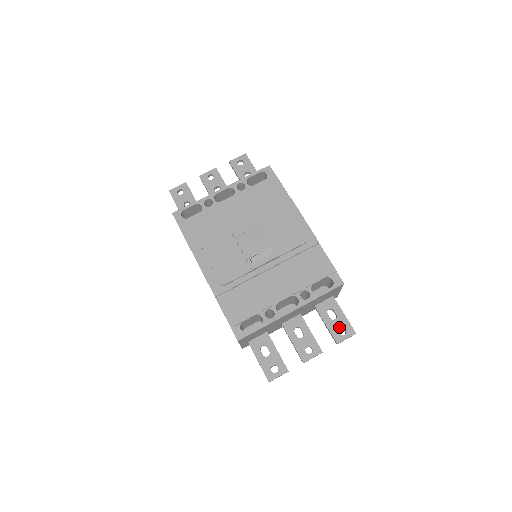
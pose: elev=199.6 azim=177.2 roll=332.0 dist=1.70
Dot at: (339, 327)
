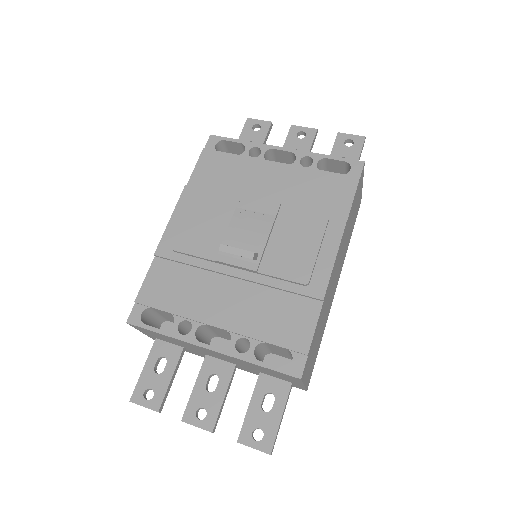
Dot at: (260, 425)
